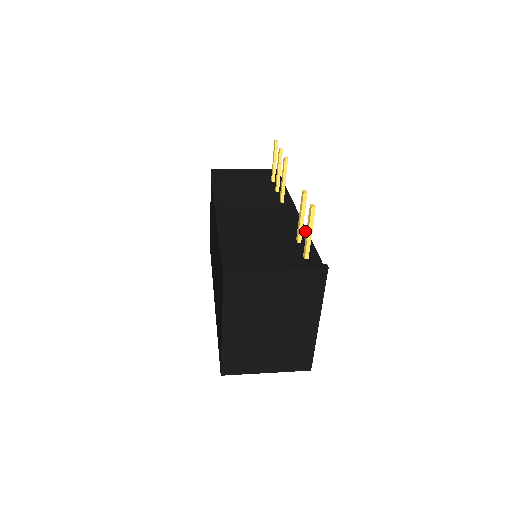
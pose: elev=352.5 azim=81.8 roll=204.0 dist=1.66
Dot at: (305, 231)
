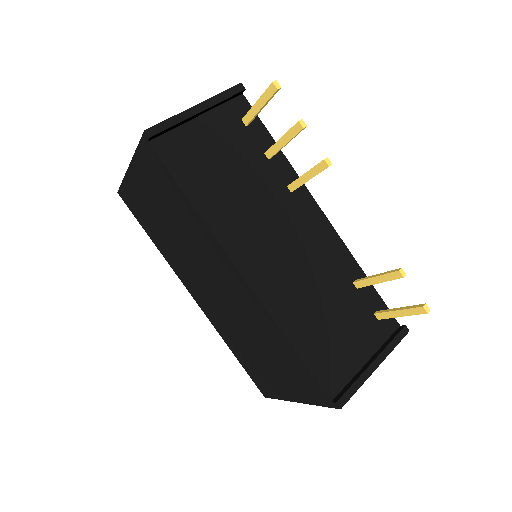
Dot at: (351, 257)
